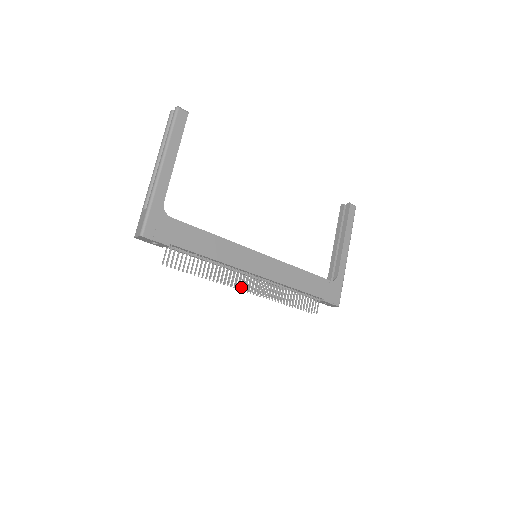
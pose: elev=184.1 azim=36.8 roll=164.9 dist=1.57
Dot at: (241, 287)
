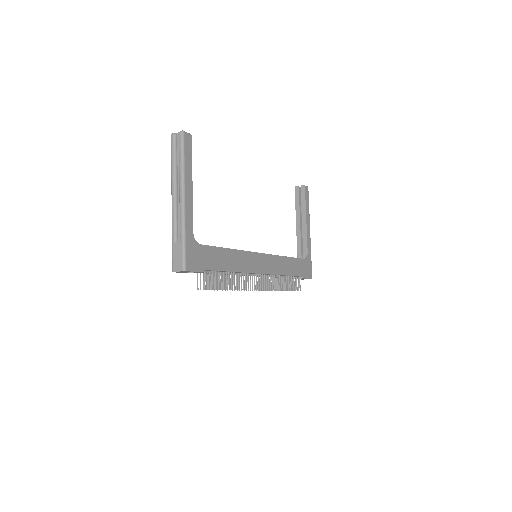
Dot at: occluded
